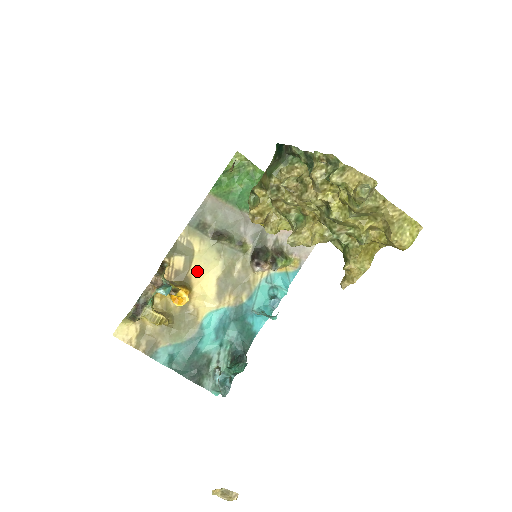
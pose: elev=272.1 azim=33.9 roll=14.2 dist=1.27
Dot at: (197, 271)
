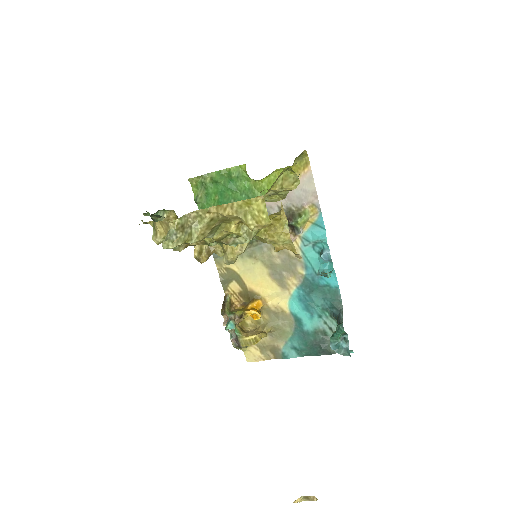
Dot at: (252, 282)
